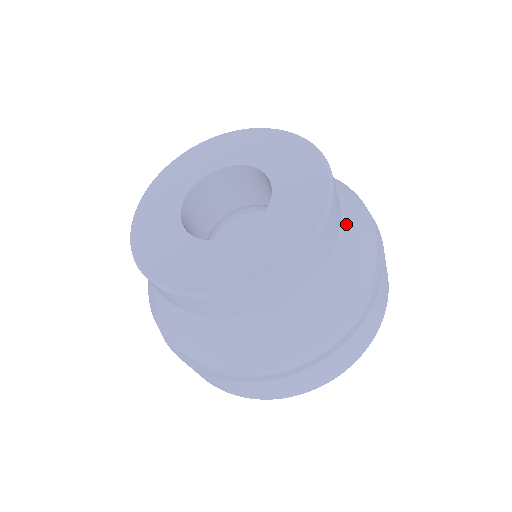
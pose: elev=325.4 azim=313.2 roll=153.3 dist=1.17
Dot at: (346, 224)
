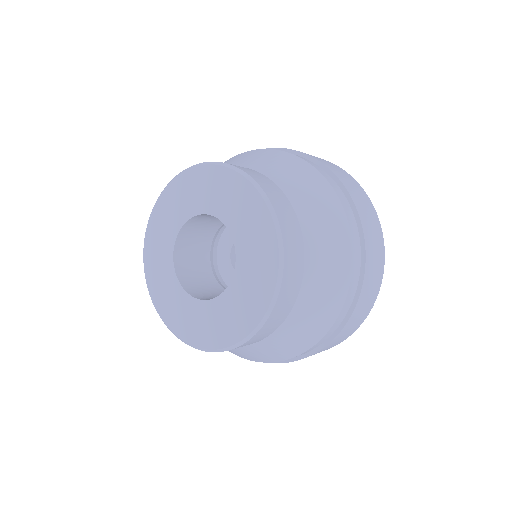
Dot at: (304, 215)
